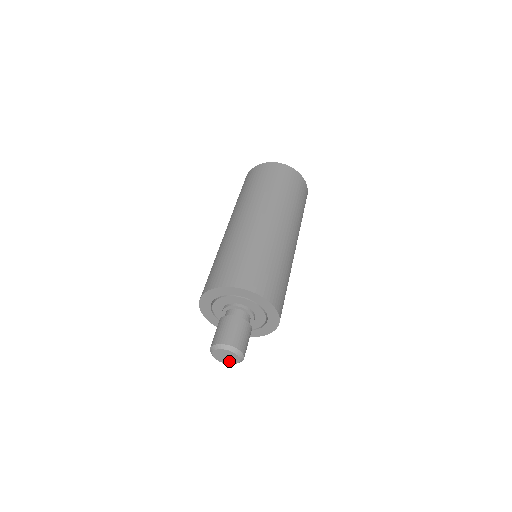
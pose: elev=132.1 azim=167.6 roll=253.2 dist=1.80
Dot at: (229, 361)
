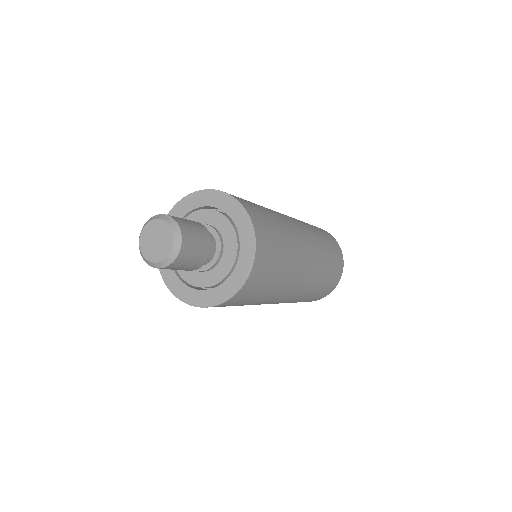
Dot at: (157, 253)
